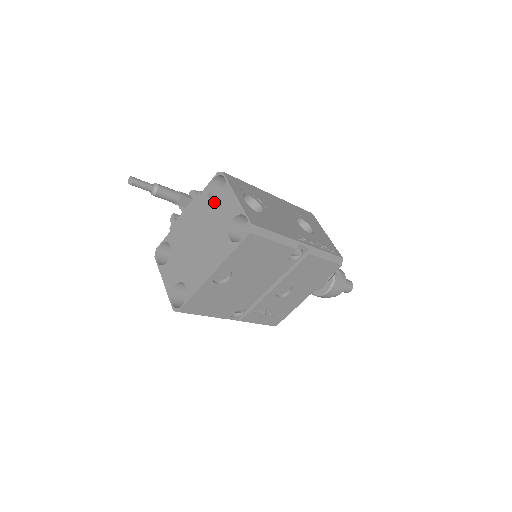
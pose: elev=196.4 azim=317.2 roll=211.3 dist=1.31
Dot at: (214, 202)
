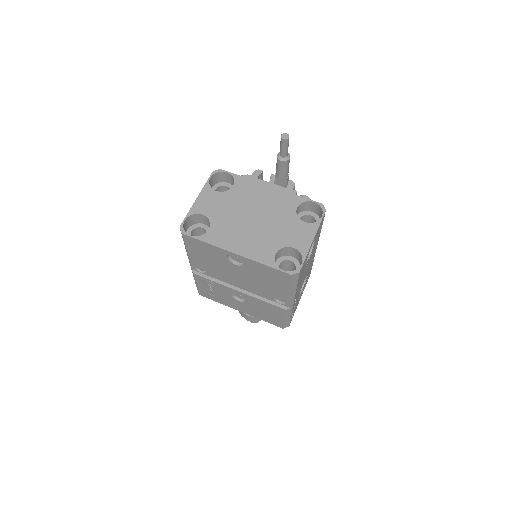
Dot at: (296, 216)
